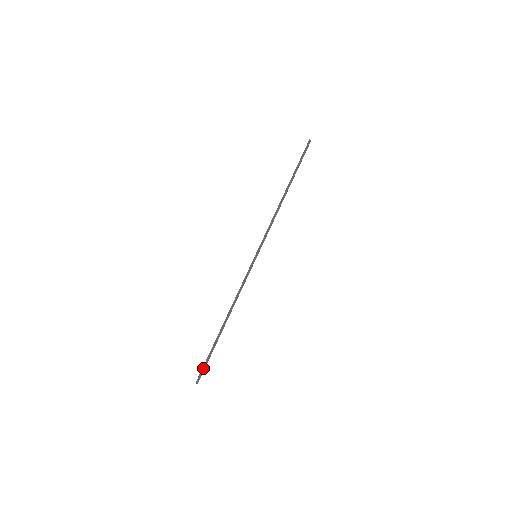
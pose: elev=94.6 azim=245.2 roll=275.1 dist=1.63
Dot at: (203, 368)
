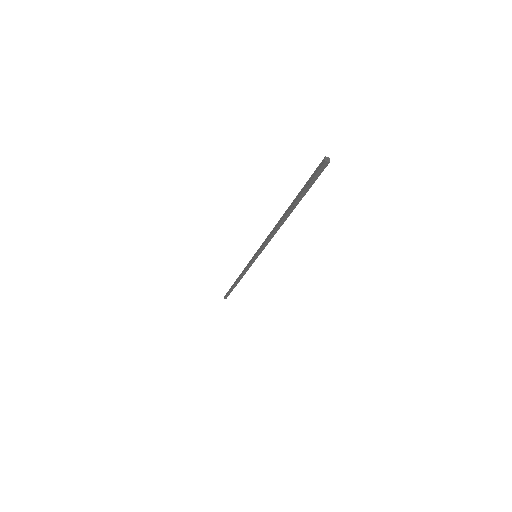
Dot at: (227, 295)
